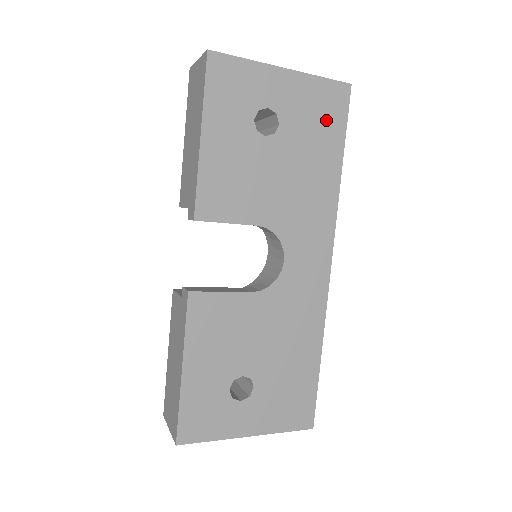
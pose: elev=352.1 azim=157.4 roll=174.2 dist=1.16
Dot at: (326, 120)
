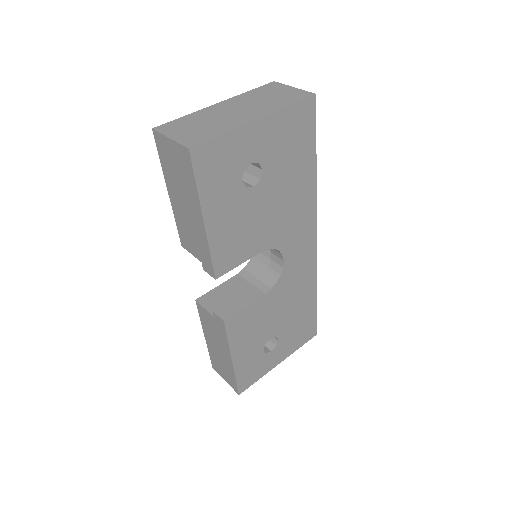
Dot at: (299, 140)
